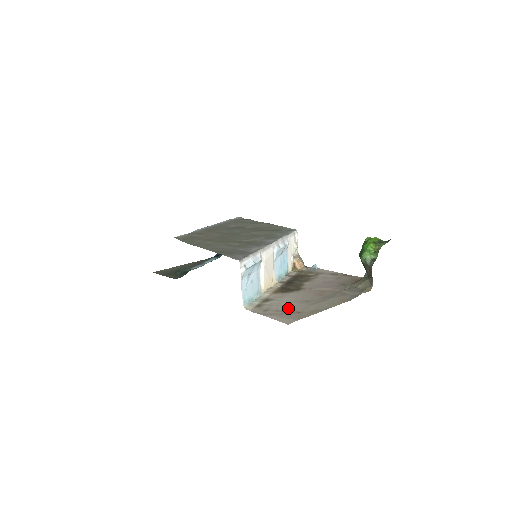
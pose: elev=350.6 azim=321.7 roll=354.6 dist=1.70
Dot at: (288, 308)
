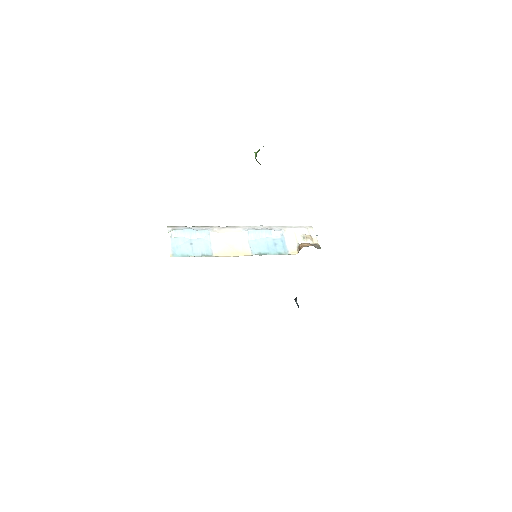
Dot at: occluded
